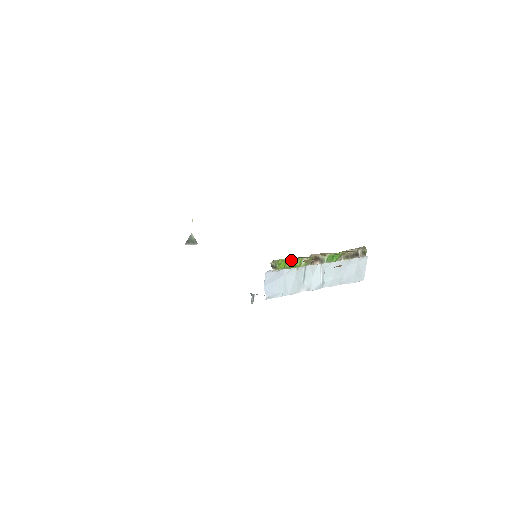
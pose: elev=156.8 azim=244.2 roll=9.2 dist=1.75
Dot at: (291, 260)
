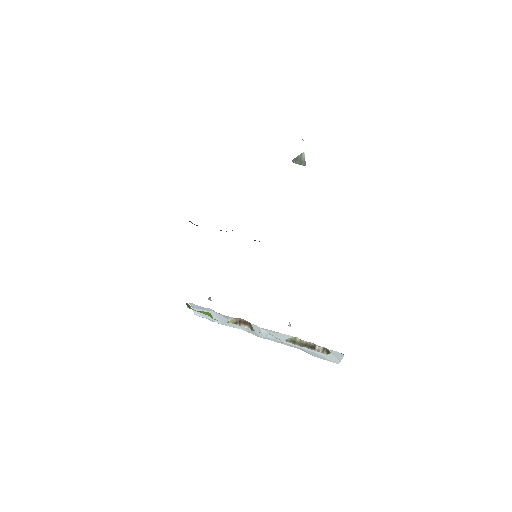
Dot at: (206, 312)
